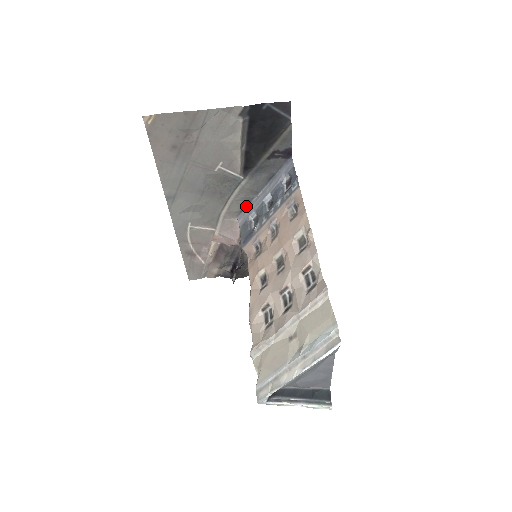
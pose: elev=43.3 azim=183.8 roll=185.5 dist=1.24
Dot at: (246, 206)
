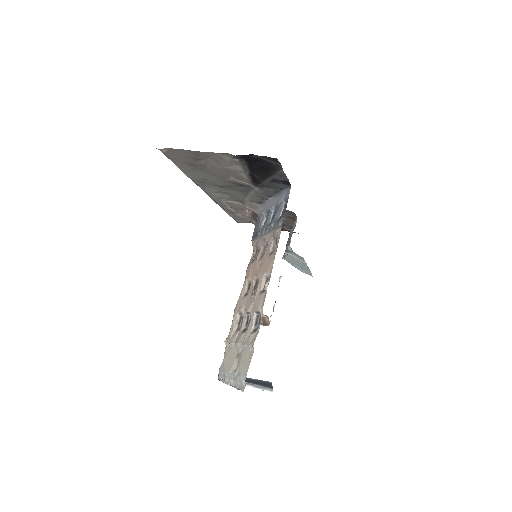
Dot at: (264, 200)
